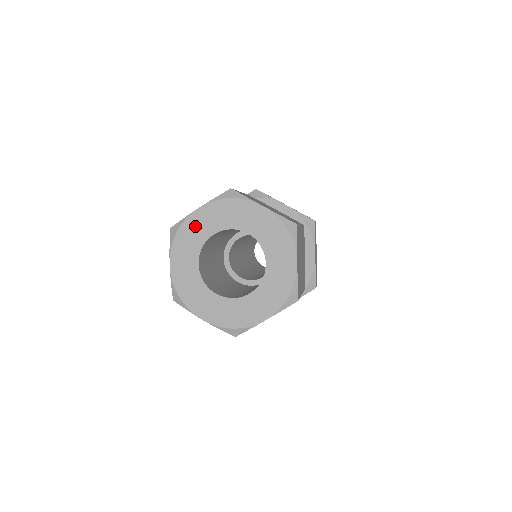
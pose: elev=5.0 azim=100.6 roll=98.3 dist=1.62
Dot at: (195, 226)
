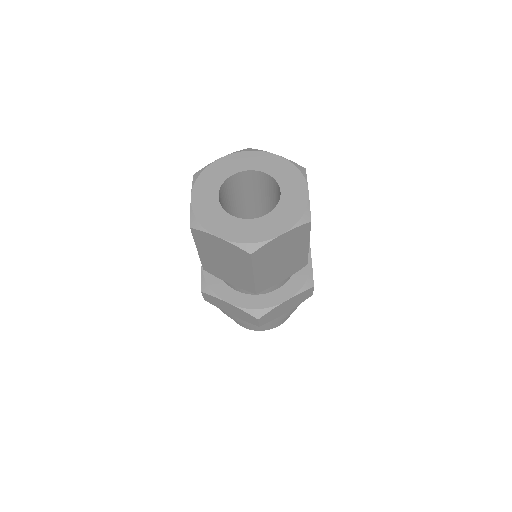
Dot at: (217, 169)
